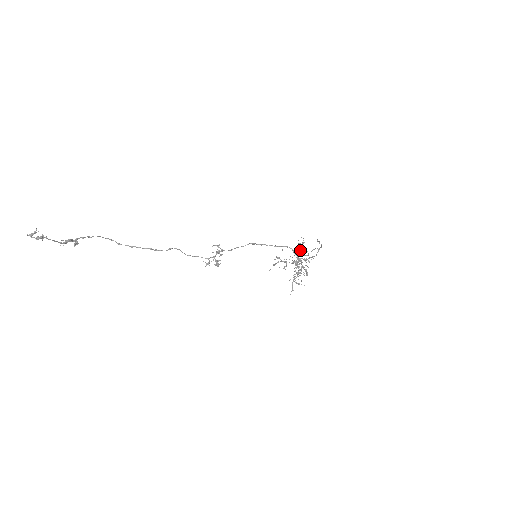
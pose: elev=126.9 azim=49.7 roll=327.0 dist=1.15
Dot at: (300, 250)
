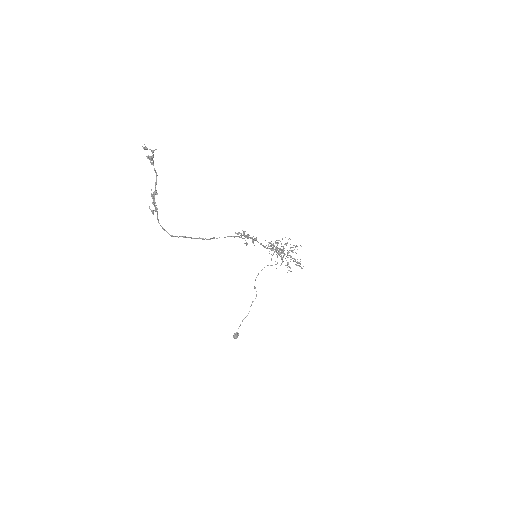
Dot at: occluded
